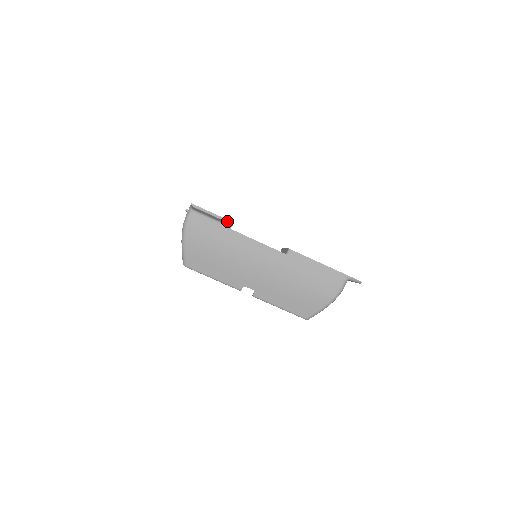
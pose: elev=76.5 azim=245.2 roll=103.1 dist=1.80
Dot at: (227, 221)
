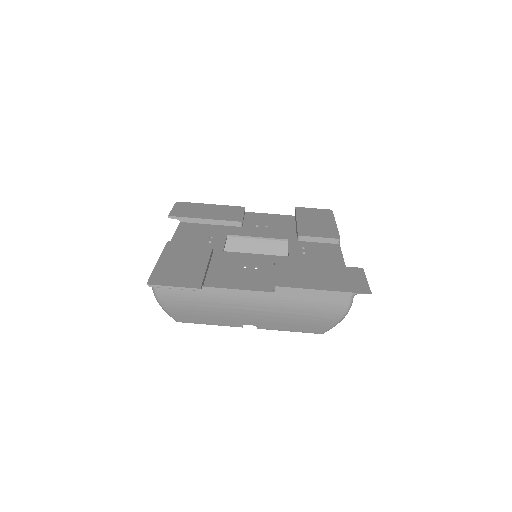
Dot at: (193, 289)
